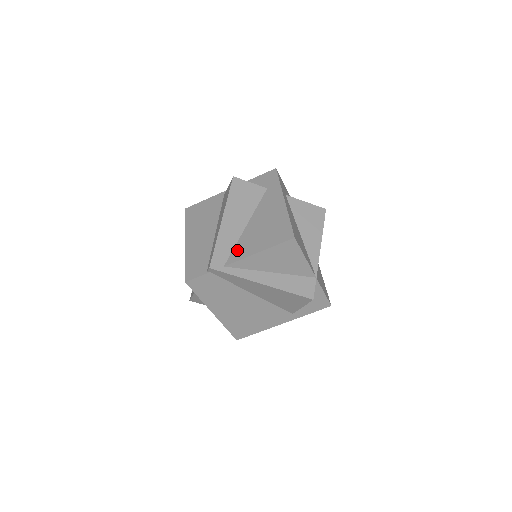
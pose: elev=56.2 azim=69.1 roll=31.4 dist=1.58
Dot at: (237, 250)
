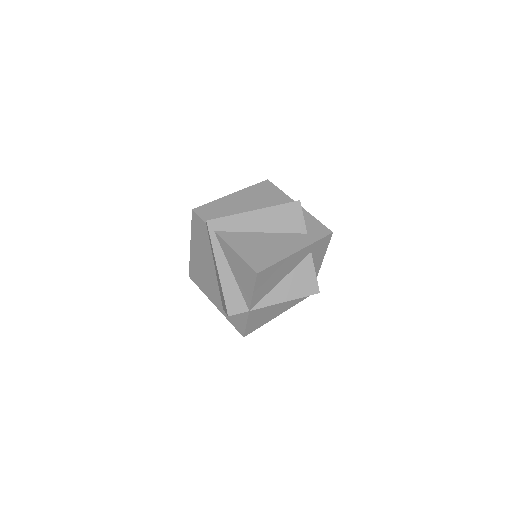
Dot at: (233, 235)
